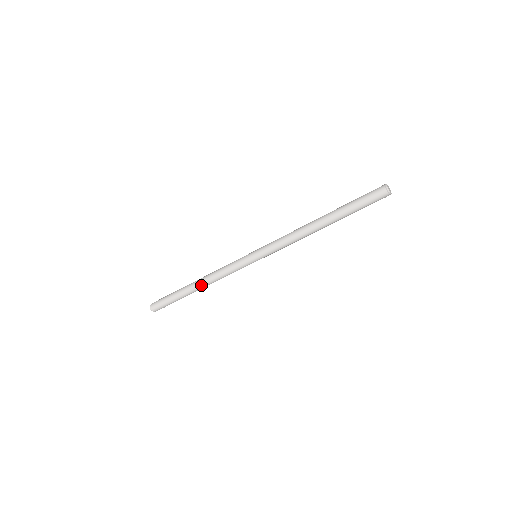
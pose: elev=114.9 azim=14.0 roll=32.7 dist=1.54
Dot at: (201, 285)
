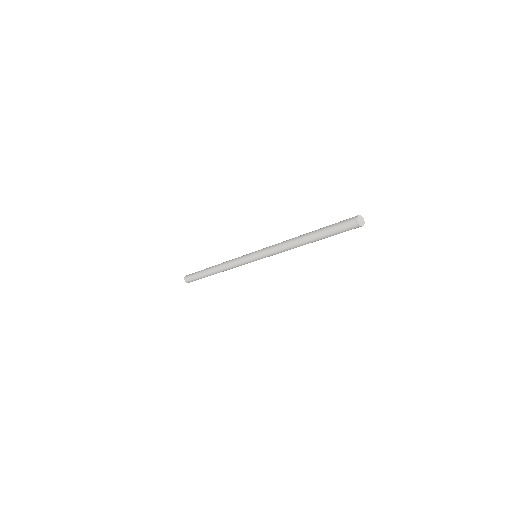
Dot at: (219, 272)
